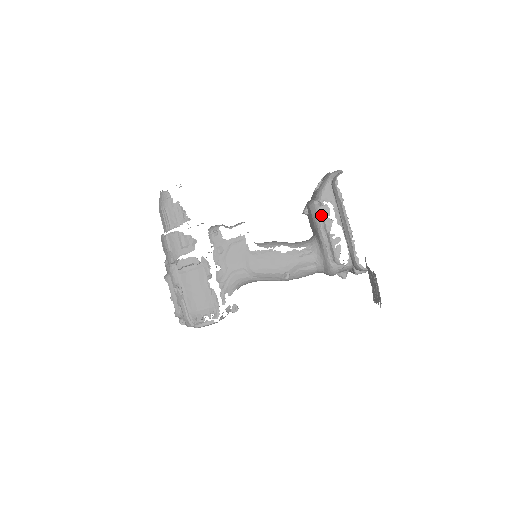
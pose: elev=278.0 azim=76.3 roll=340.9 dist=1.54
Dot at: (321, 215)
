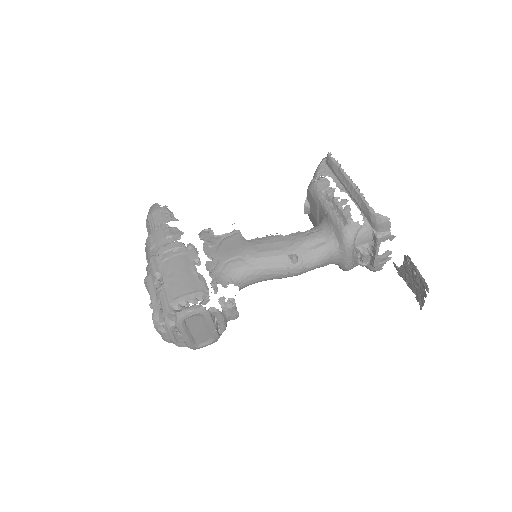
Dot at: (320, 186)
